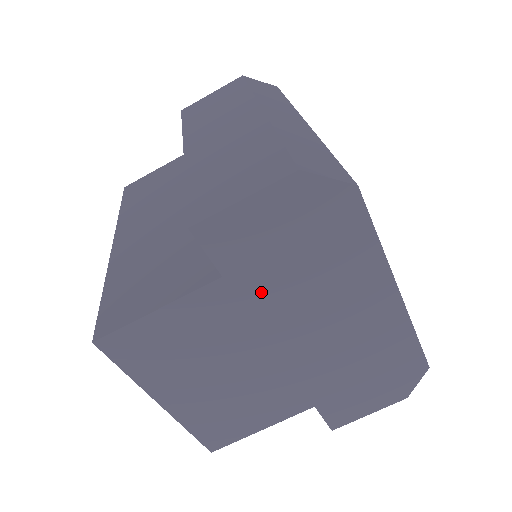
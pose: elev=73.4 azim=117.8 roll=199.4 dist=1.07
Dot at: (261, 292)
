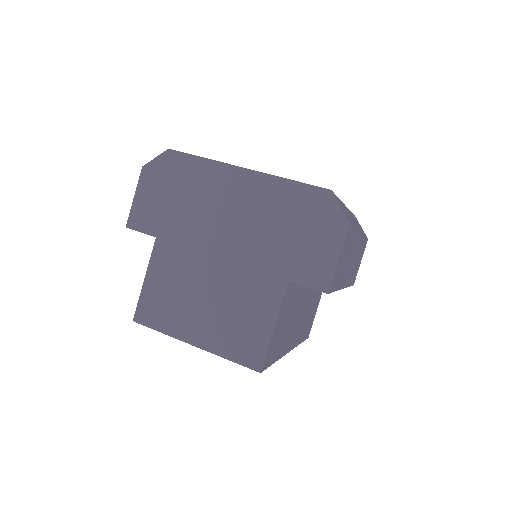
Dot at: (179, 230)
